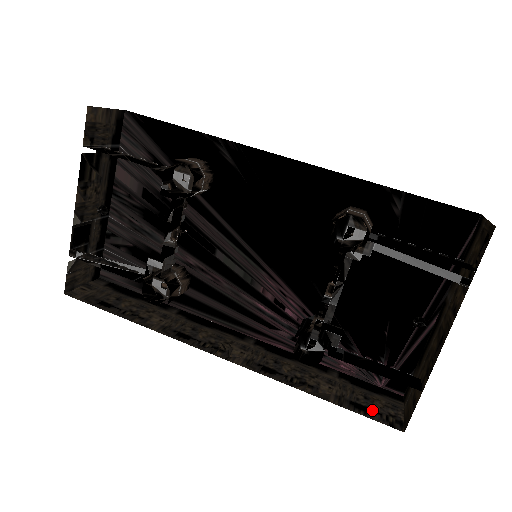
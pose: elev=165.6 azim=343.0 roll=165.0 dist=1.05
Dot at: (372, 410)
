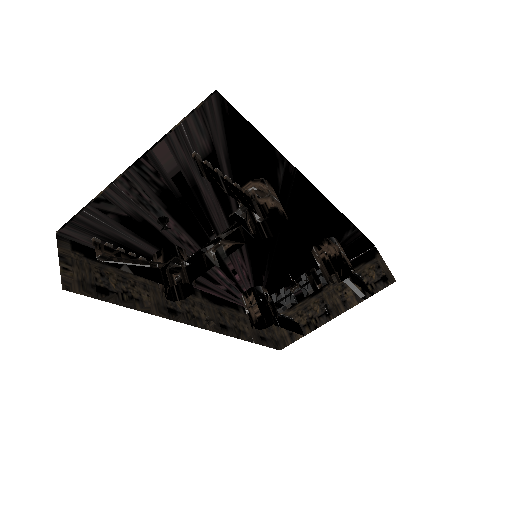
Dot at: (266, 339)
